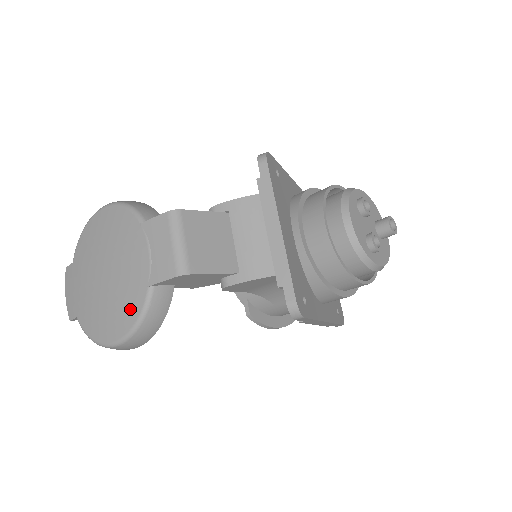
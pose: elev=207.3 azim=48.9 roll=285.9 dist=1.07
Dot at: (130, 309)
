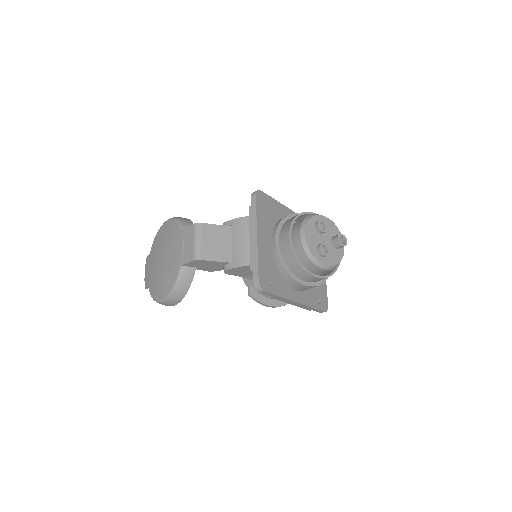
Dot at: (171, 279)
